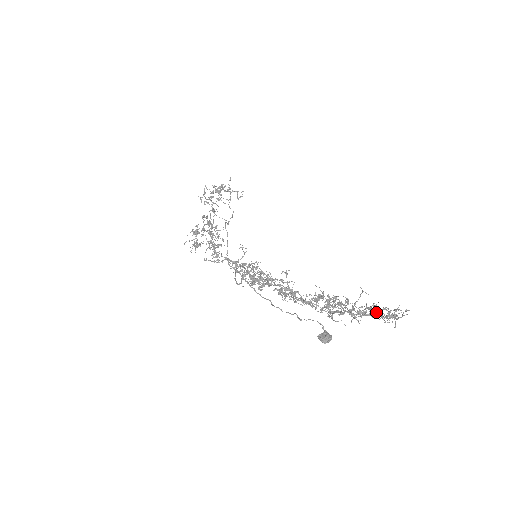
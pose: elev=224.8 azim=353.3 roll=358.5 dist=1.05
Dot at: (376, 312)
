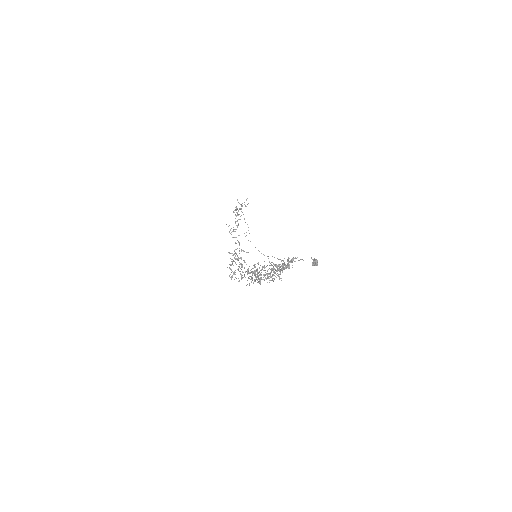
Dot at: (288, 262)
